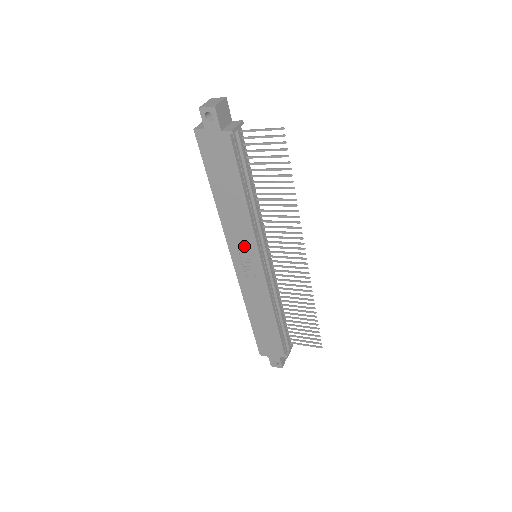
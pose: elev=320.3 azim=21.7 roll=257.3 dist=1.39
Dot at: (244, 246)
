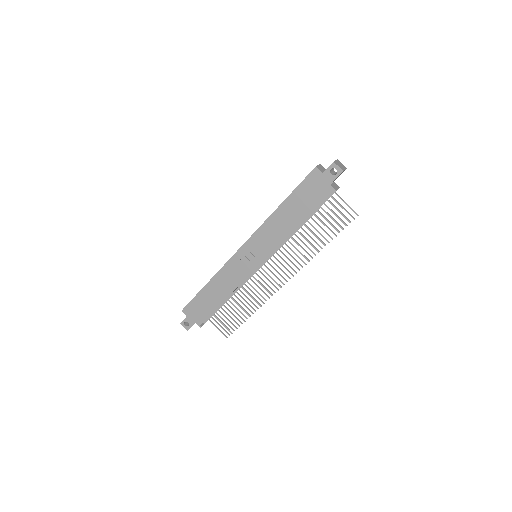
Dot at: (261, 247)
